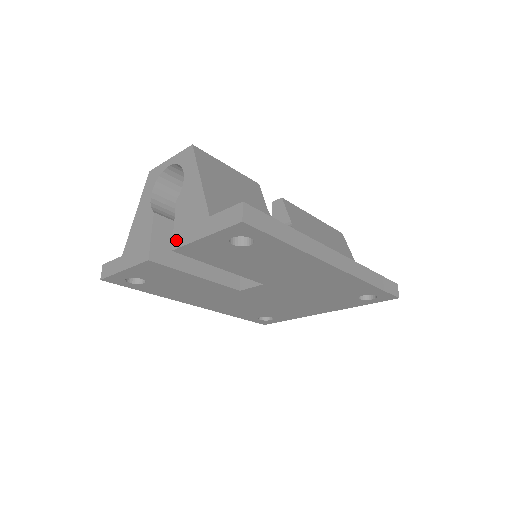
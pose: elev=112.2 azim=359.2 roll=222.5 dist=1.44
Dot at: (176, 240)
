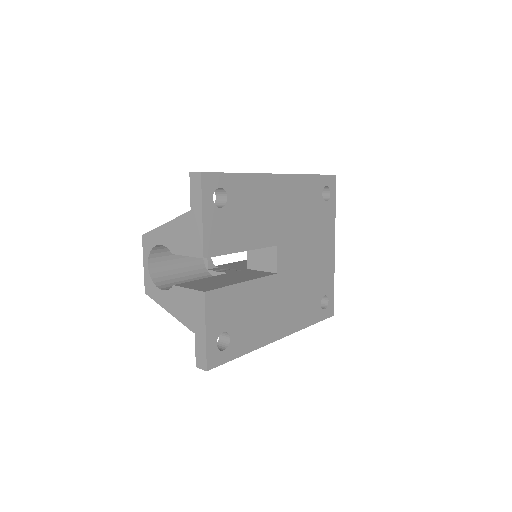
Dot at: (197, 252)
